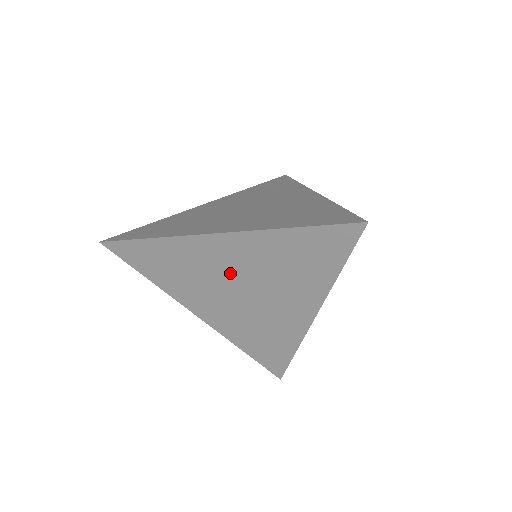
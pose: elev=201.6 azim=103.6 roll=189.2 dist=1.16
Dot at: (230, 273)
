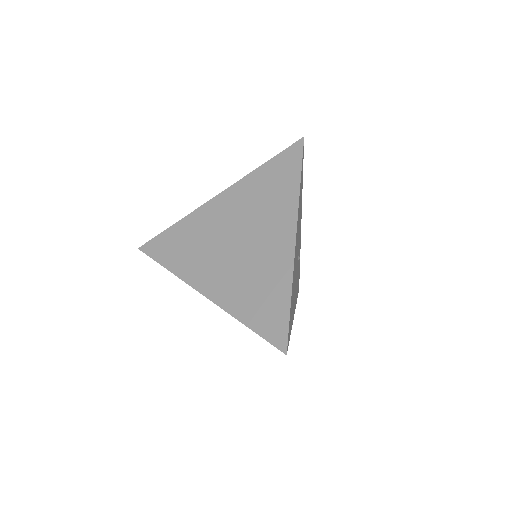
Dot at: occluded
